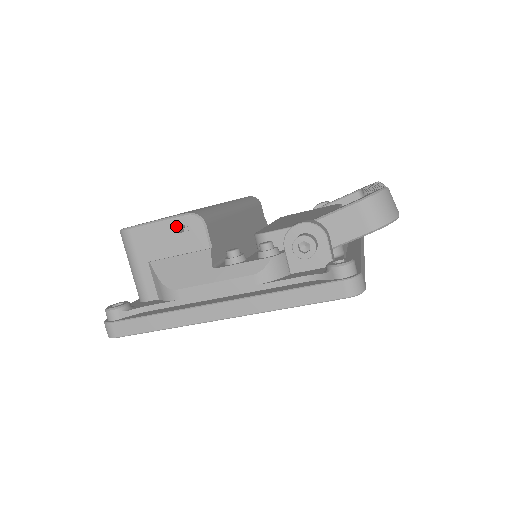
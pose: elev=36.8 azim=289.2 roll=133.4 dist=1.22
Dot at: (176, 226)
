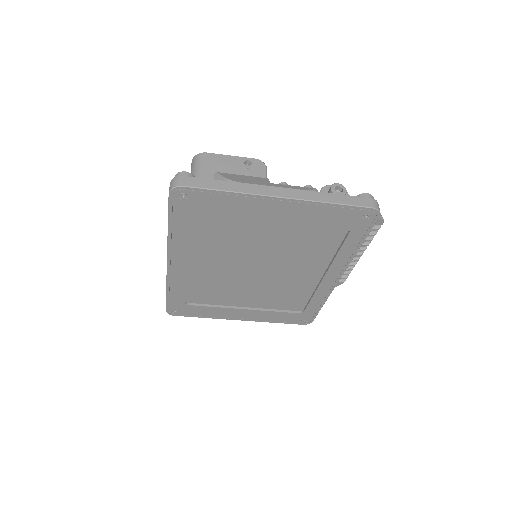
Dot at: (244, 163)
